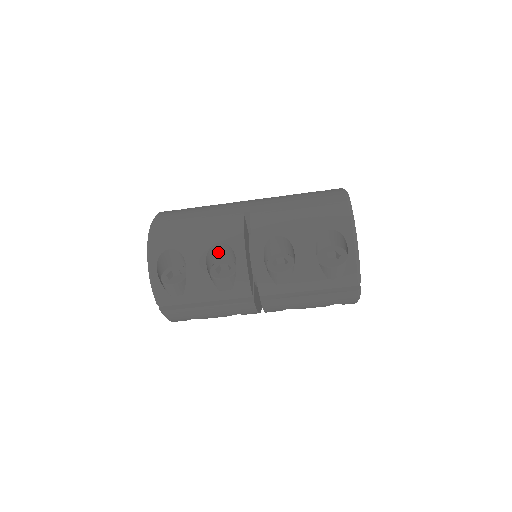
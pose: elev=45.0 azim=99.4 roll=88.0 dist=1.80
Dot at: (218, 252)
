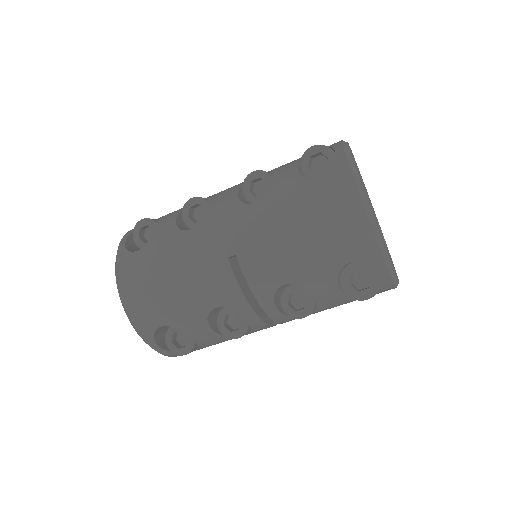
Dot at: (218, 308)
